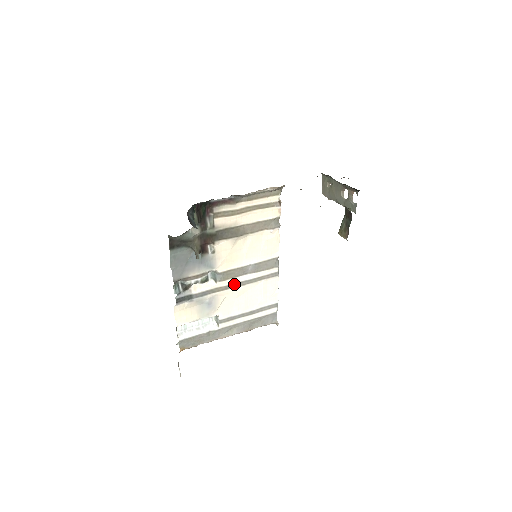
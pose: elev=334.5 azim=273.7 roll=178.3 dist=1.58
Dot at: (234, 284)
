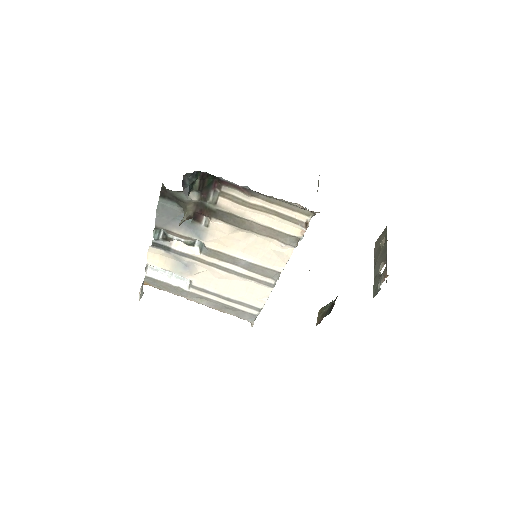
Dot at: (219, 266)
